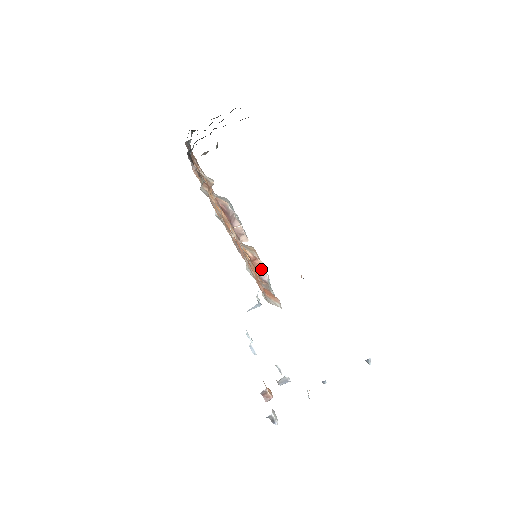
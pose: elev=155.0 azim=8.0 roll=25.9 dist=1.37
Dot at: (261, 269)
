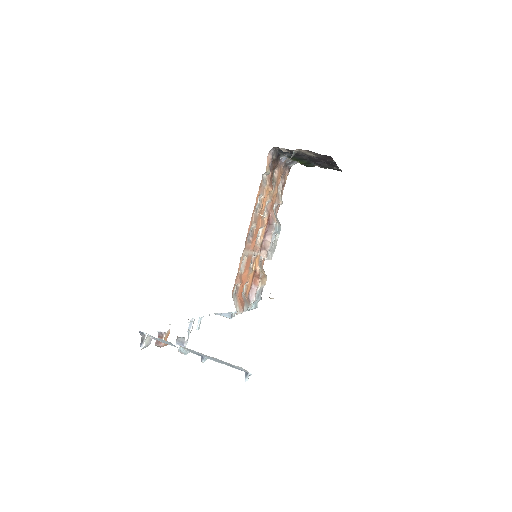
Dot at: (255, 288)
